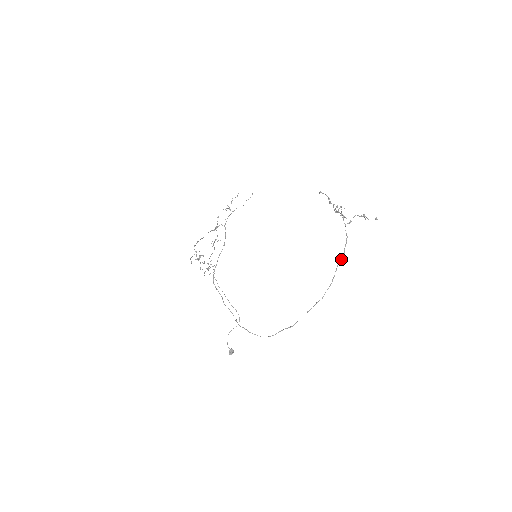
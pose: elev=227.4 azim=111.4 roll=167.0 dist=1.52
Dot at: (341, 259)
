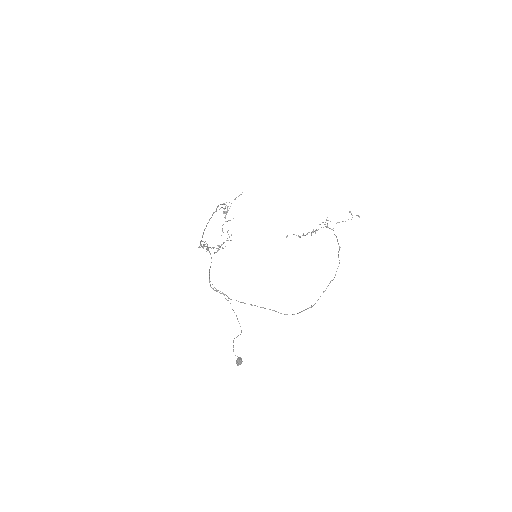
Dot at: (339, 249)
